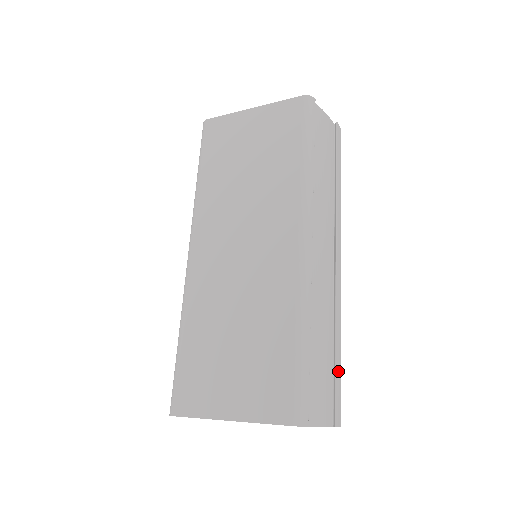
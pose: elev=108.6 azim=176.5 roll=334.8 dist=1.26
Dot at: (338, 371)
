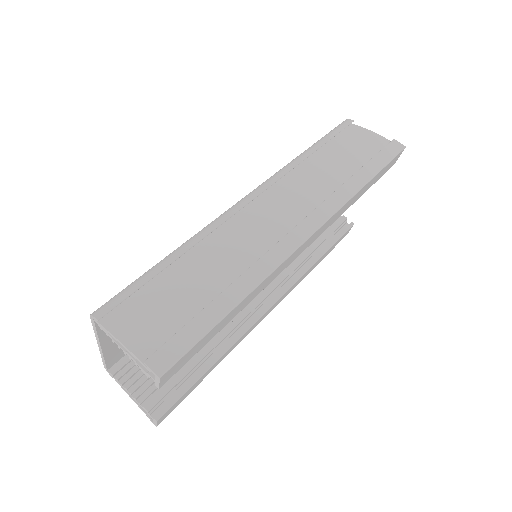
Dot at: (206, 319)
